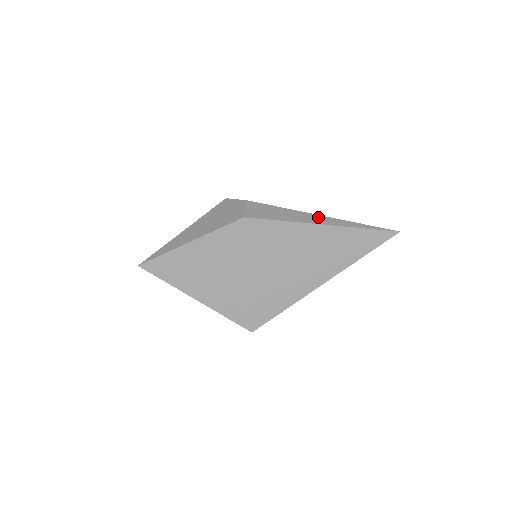
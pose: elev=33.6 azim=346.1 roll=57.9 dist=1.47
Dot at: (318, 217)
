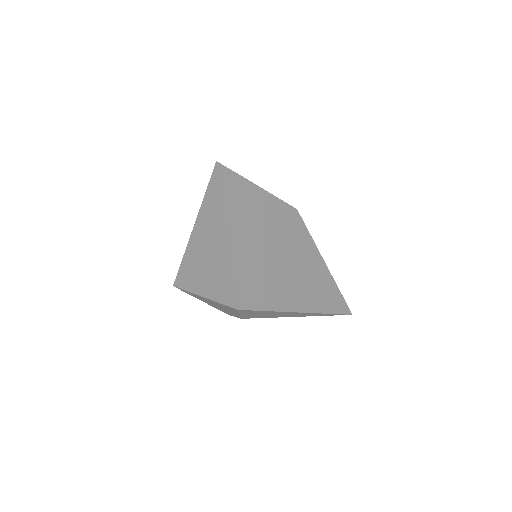
Dot at: occluded
